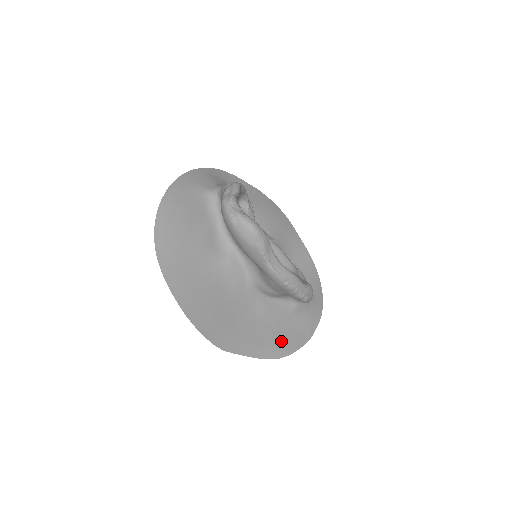
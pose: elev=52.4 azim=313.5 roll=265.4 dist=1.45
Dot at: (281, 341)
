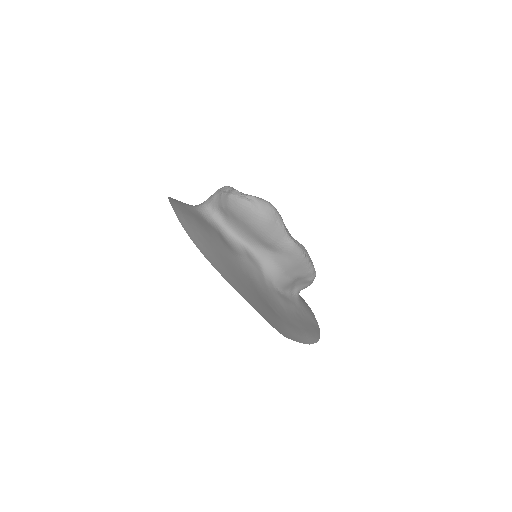
Dot at: (307, 329)
